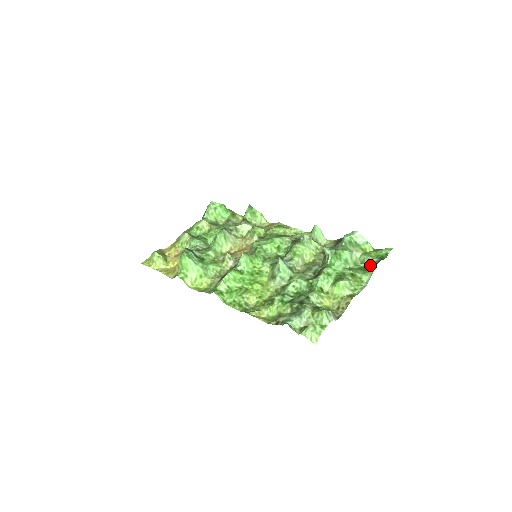
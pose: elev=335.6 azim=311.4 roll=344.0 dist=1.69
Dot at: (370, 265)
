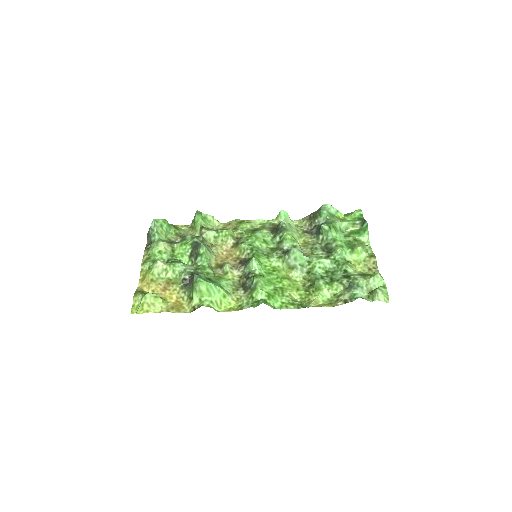
Dot at: (357, 228)
